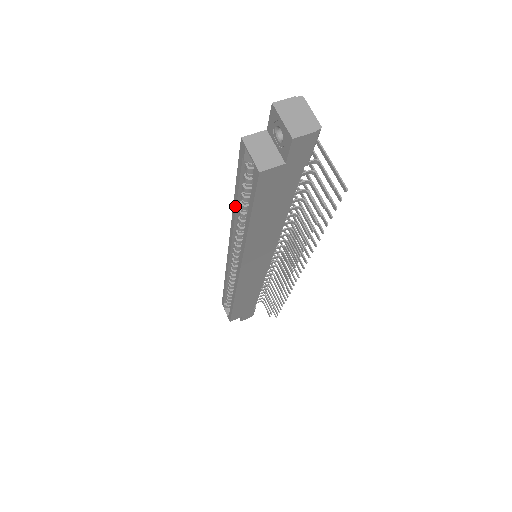
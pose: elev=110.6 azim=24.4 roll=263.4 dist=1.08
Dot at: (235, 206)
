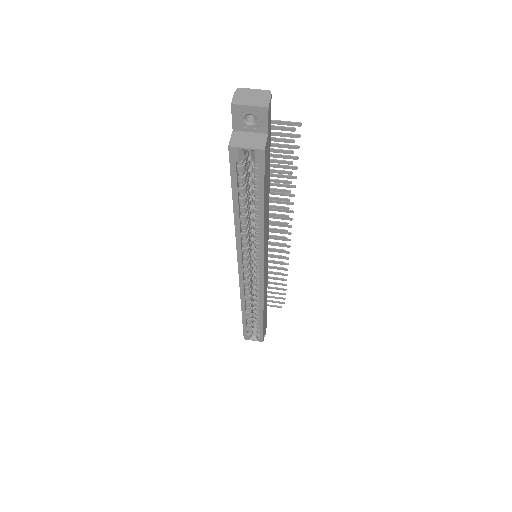
Dot at: (238, 216)
